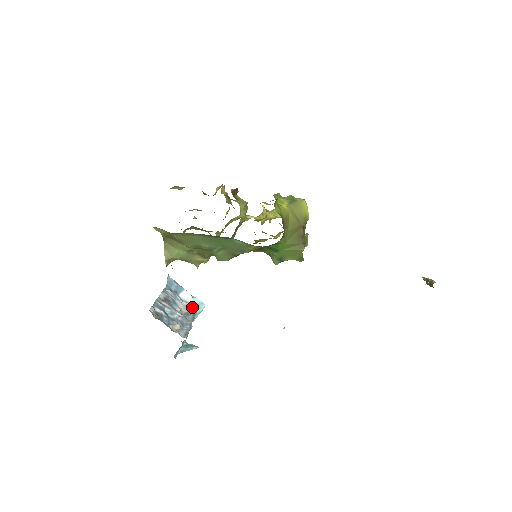
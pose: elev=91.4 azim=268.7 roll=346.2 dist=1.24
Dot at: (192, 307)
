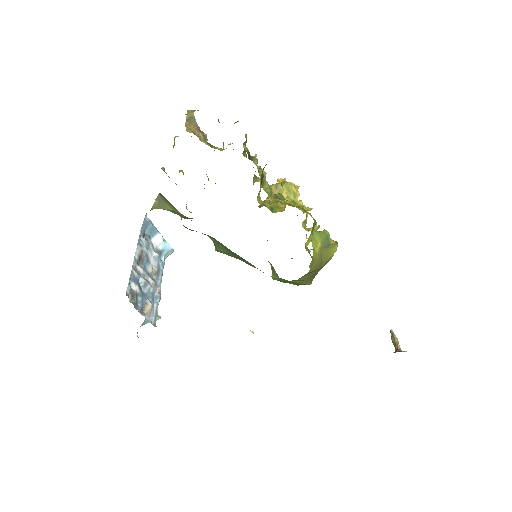
Dot at: (161, 256)
